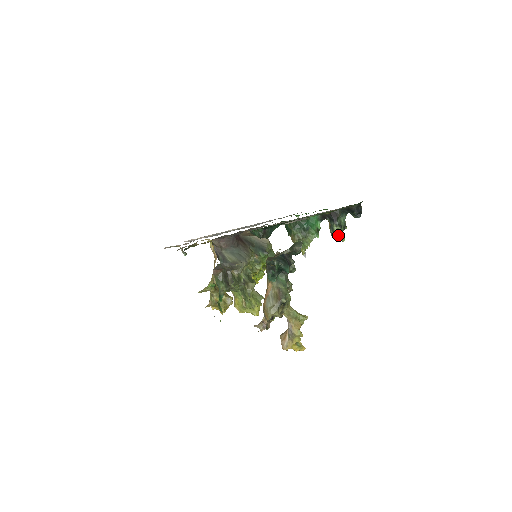
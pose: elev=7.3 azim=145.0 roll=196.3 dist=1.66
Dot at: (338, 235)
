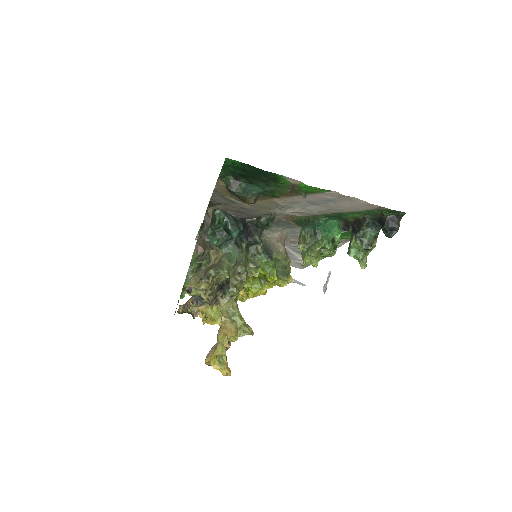
Dot at: (357, 255)
